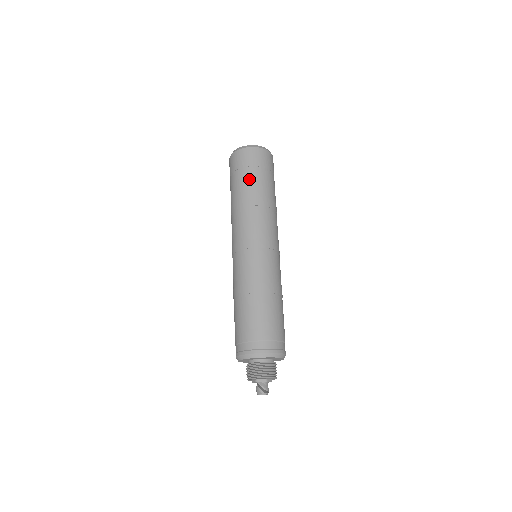
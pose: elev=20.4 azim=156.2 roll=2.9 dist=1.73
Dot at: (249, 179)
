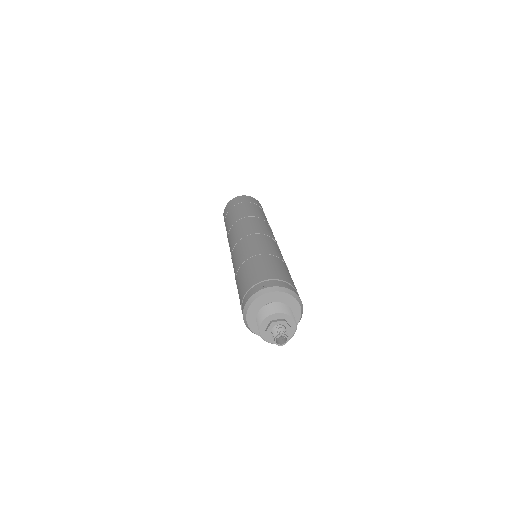
Dot at: (227, 220)
